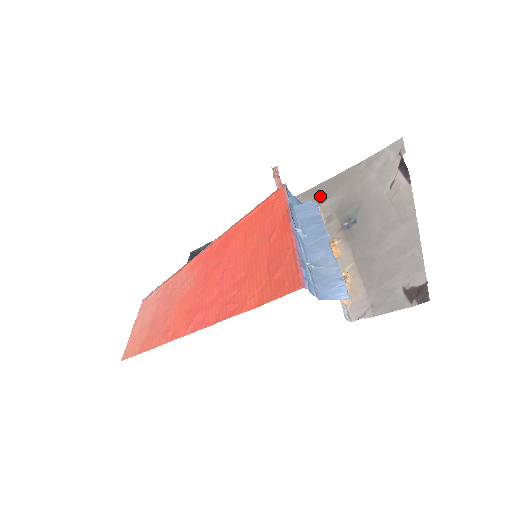
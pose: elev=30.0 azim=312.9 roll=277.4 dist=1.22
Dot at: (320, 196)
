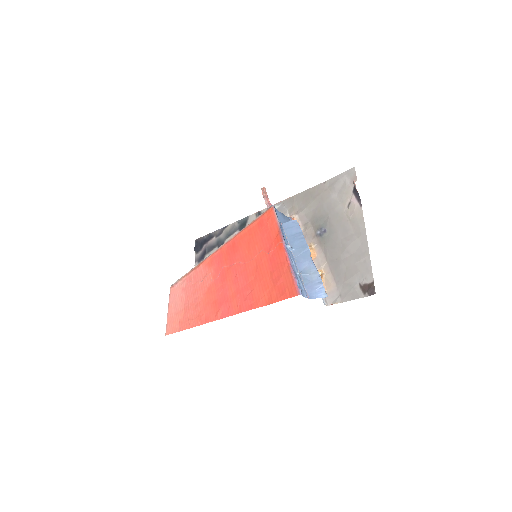
Dot at: (297, 206)
